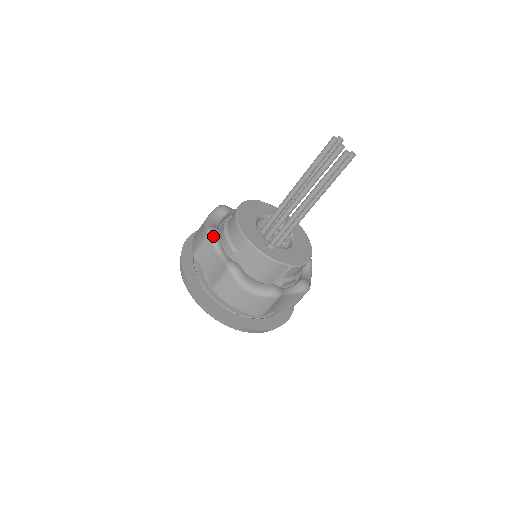
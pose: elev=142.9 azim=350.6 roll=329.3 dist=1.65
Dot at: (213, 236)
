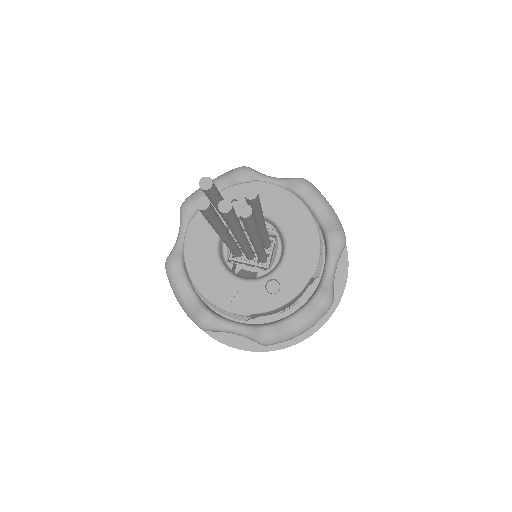
Dot at: (210, 328)
